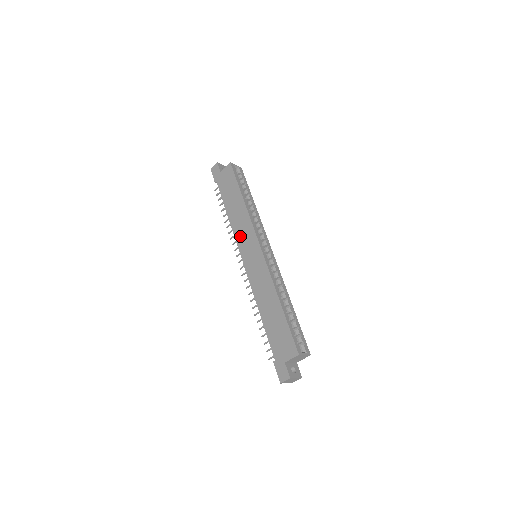
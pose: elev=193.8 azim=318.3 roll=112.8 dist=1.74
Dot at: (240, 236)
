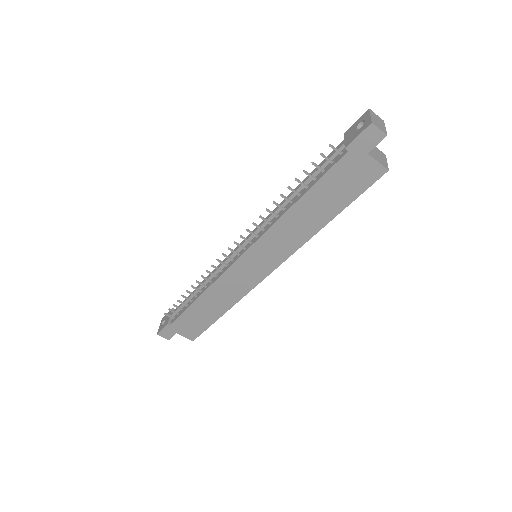
Dot at: (271, 241)
